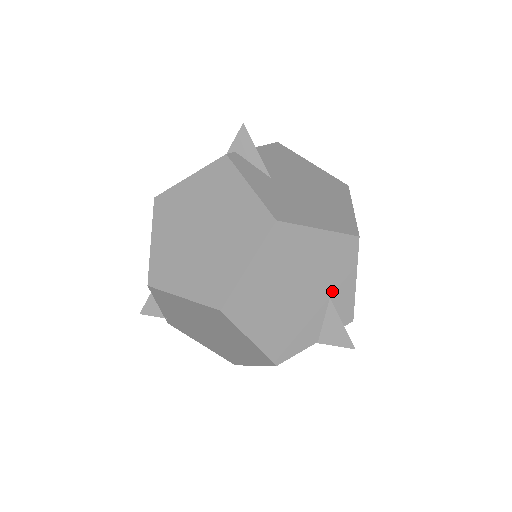
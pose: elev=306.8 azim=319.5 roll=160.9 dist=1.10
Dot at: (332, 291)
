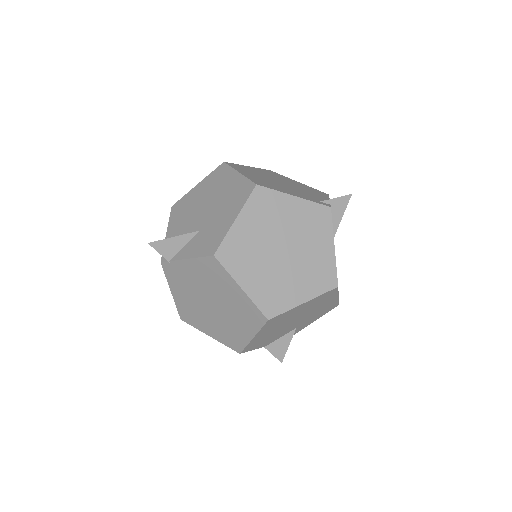
Dot at: (301, 325)
